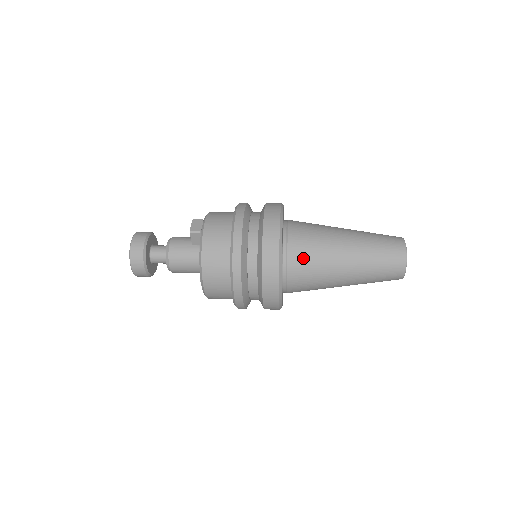
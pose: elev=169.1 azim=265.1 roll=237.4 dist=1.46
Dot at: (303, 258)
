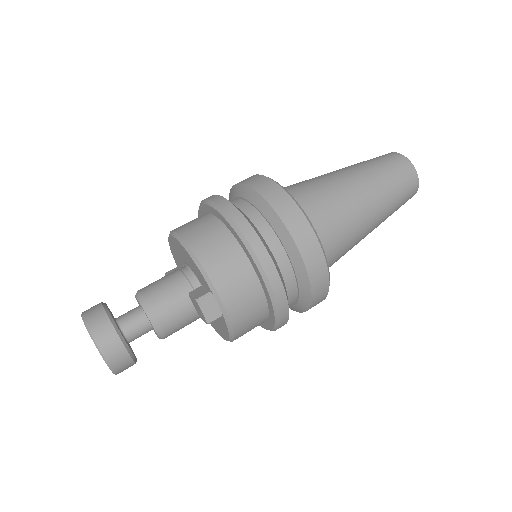
Dot at: (335, 261)
